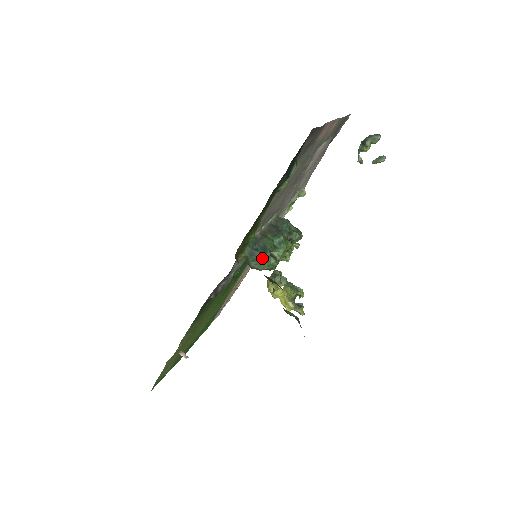
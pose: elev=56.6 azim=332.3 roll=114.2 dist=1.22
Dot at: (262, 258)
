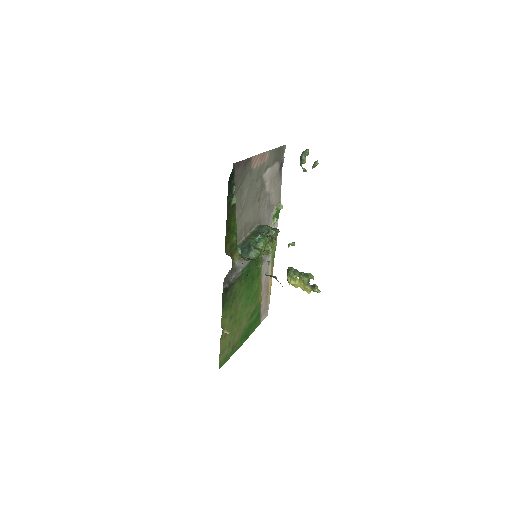
Dot at: (249, 251)
